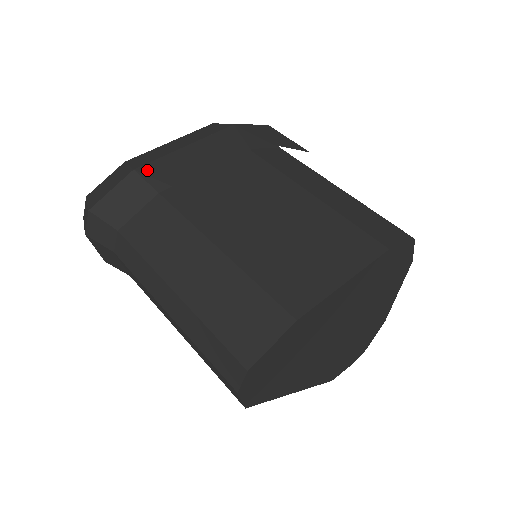
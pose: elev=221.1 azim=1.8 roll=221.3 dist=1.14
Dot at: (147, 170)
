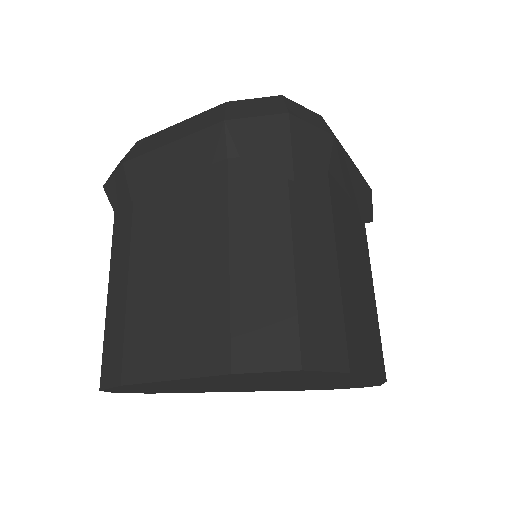
Dot at: (129, 168)
